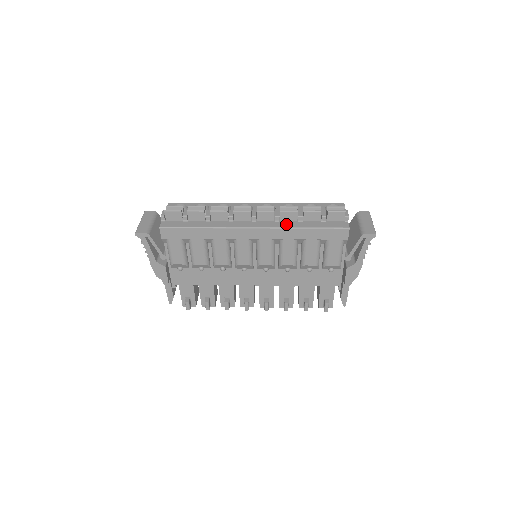
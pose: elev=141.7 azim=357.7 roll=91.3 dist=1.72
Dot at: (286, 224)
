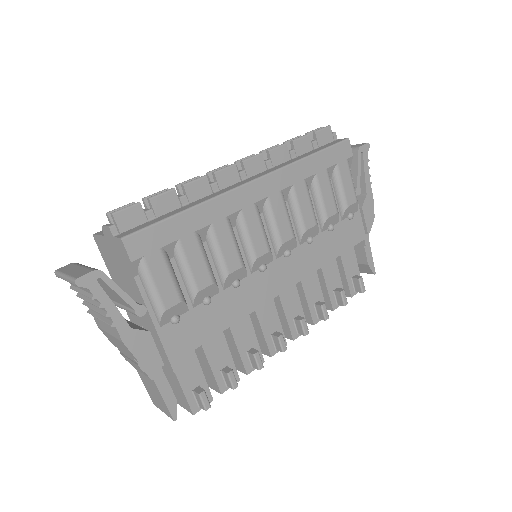
Dot at: (285, 163)
